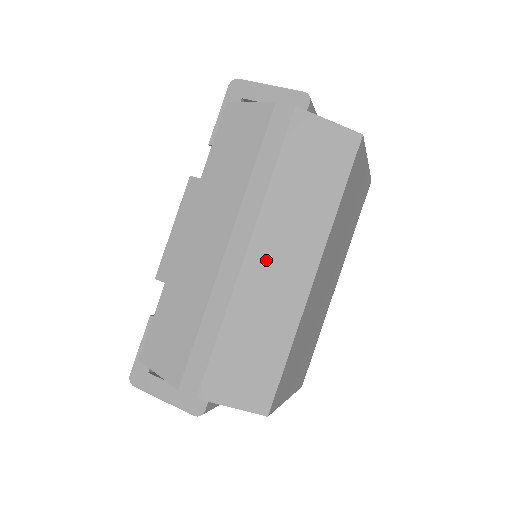
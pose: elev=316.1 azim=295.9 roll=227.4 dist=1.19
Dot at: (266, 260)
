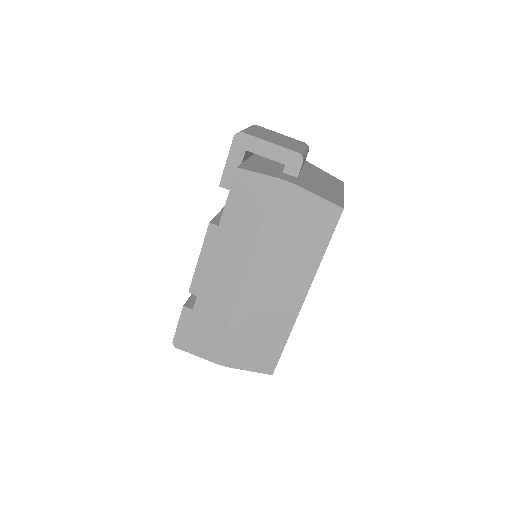
Dot at: (271, 290)
